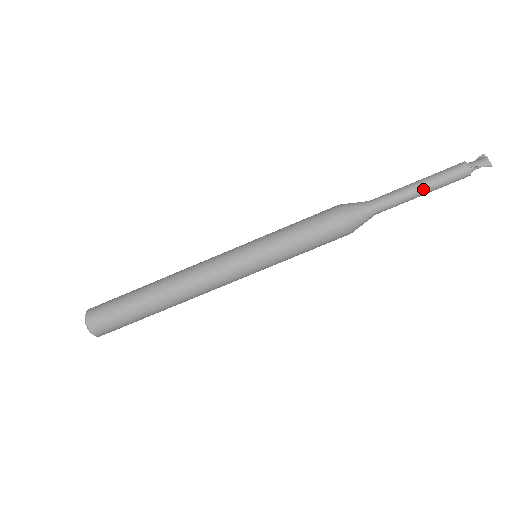
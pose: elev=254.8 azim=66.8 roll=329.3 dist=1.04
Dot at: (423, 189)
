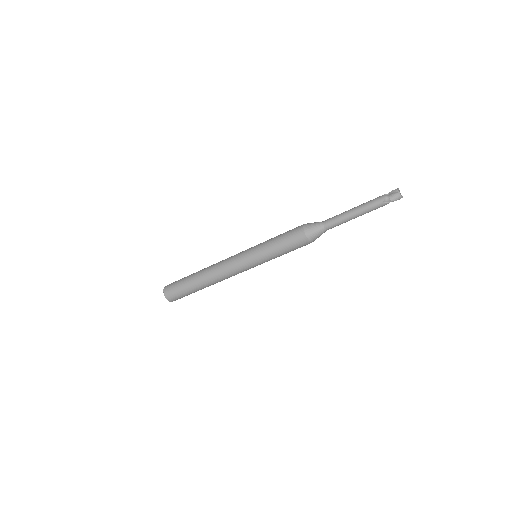
Dot at: occluded
